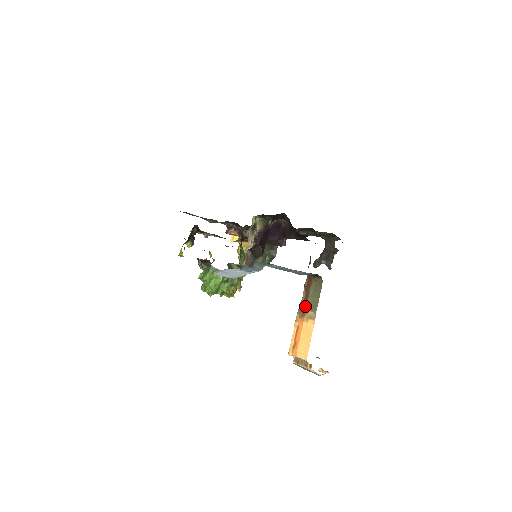
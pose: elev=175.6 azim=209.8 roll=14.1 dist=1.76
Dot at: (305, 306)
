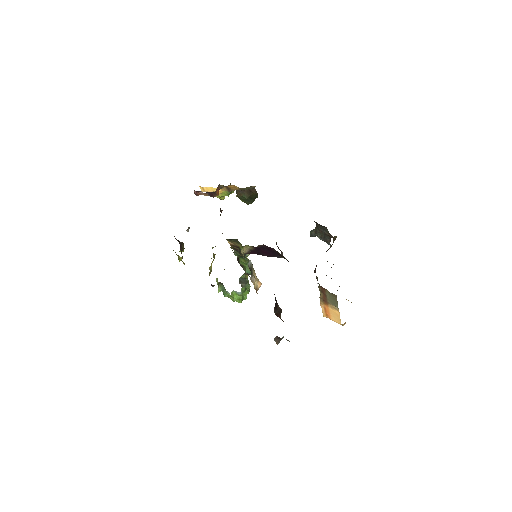
Dot at: (326, 301)
